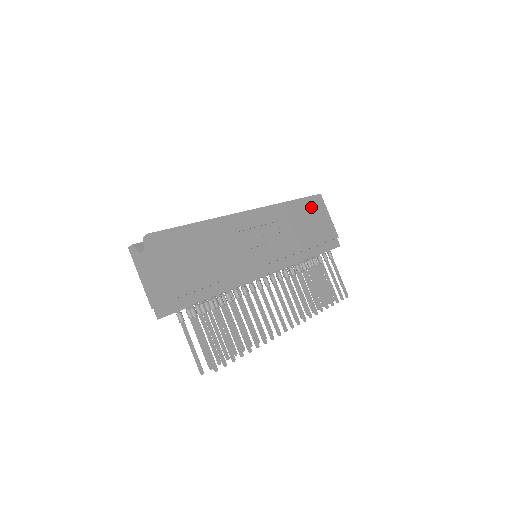
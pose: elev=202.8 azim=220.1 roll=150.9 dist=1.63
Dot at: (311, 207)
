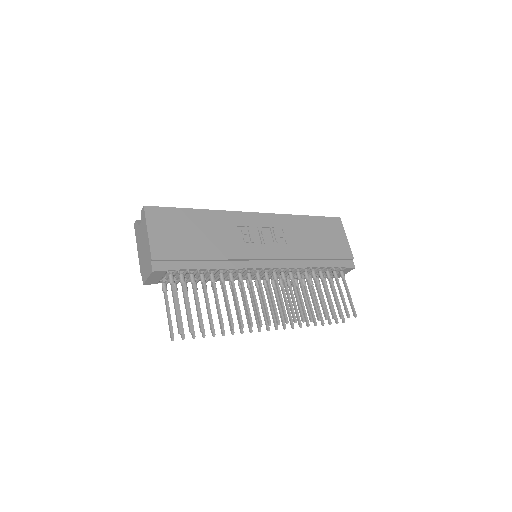
Dot at: (325, 226)
